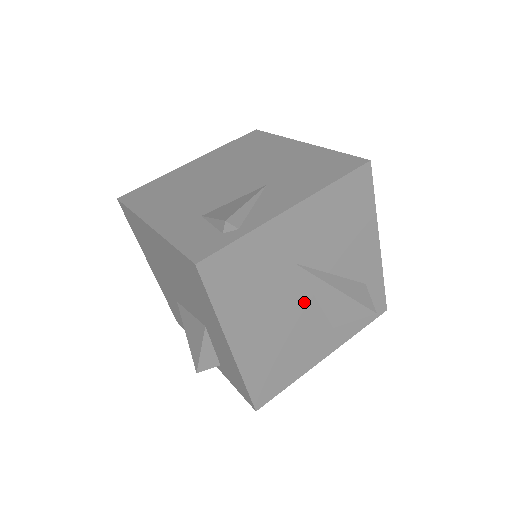
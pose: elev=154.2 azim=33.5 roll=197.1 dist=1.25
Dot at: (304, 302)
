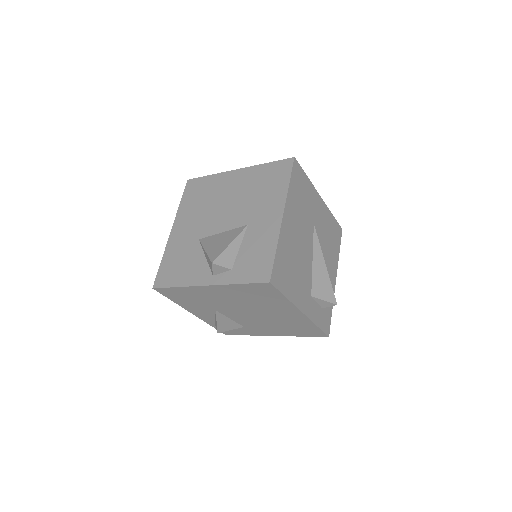
Dot at: (309, 252)
